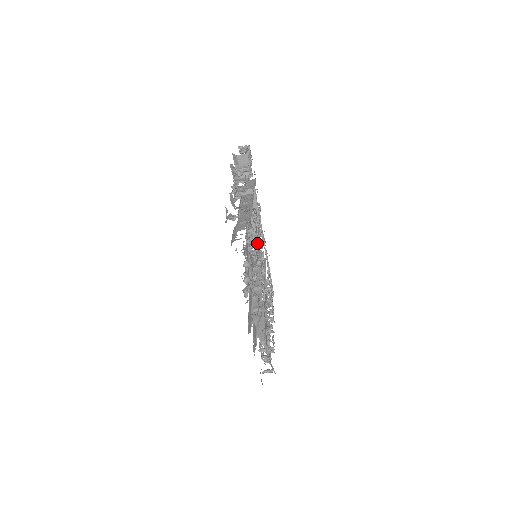
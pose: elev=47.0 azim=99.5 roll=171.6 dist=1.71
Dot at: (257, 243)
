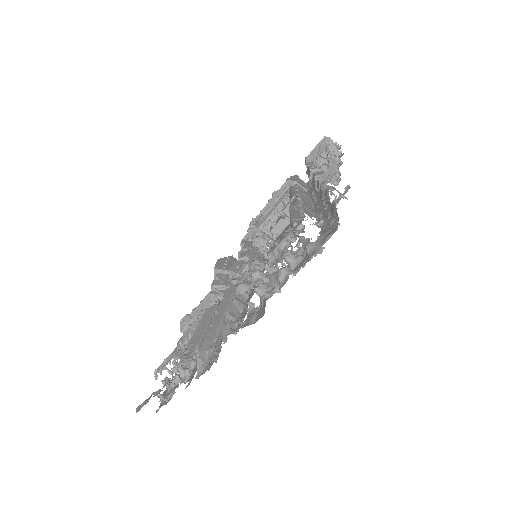
Dot at: (270, 244)
